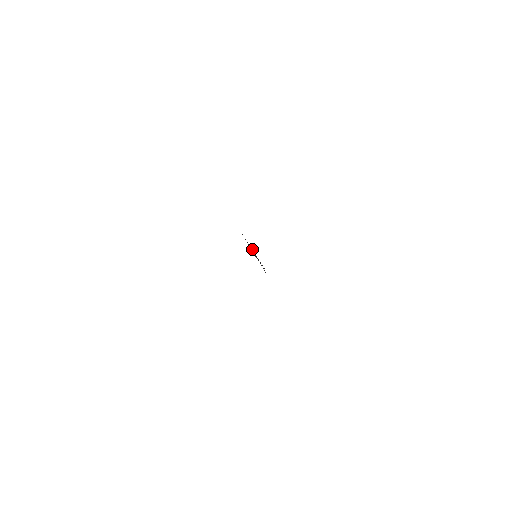
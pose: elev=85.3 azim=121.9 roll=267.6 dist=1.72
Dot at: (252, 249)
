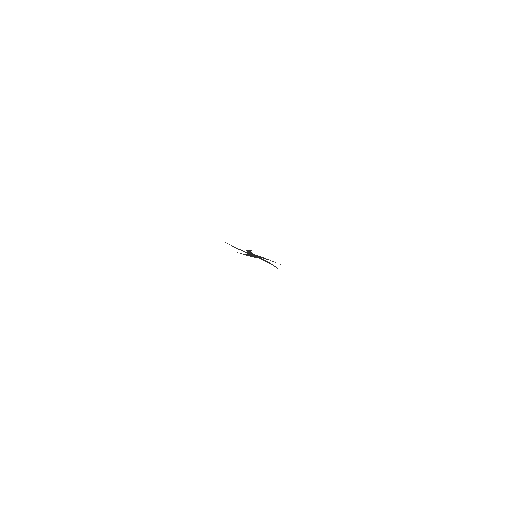
Dot at: (250, 252)
